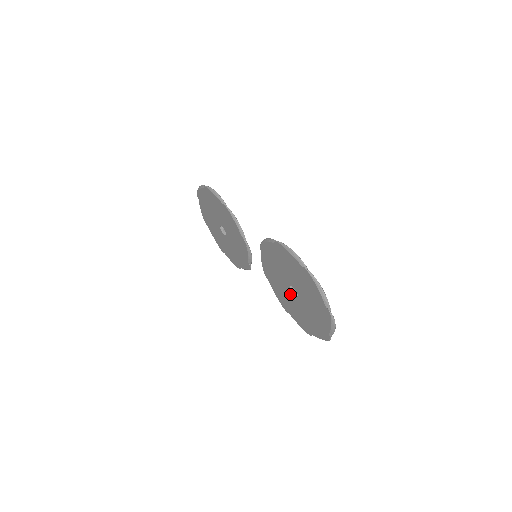
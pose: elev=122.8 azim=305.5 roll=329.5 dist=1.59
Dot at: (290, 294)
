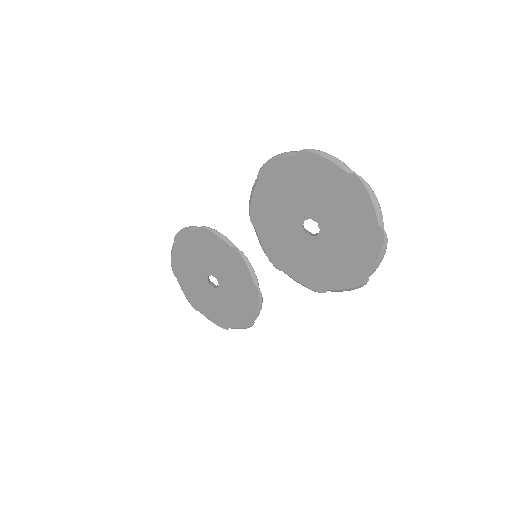
Dot at: (311, 242)
